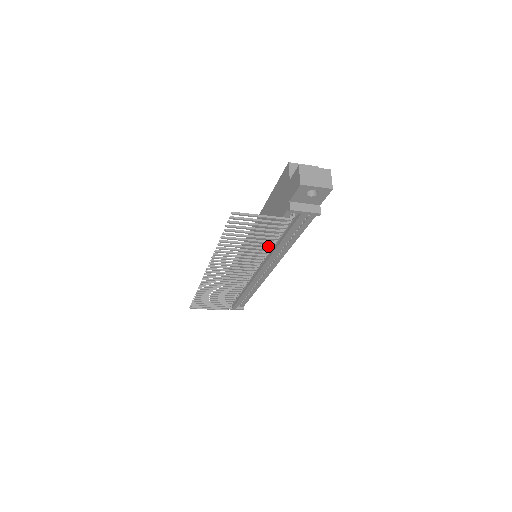
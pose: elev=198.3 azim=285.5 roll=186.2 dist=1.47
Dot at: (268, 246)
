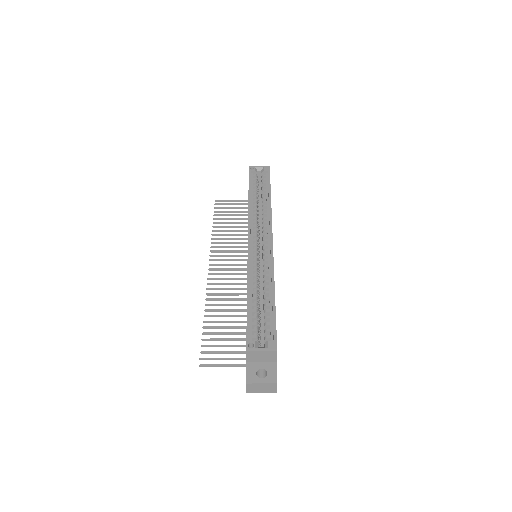
Dot at: occluded
